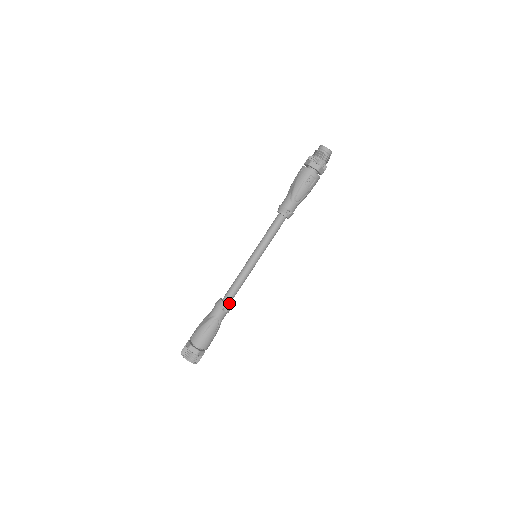
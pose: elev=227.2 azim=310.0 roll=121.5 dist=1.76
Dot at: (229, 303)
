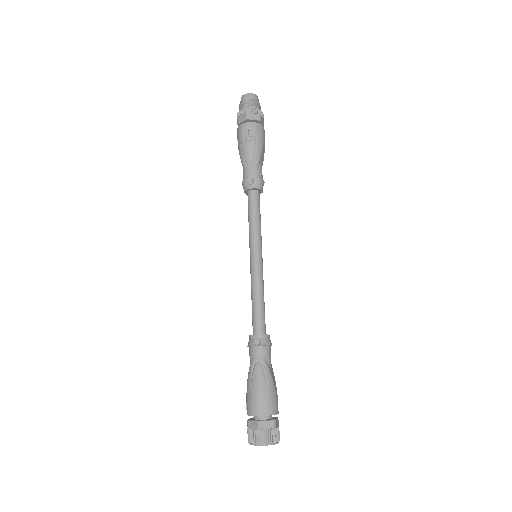
Dot at: (261, 333)
